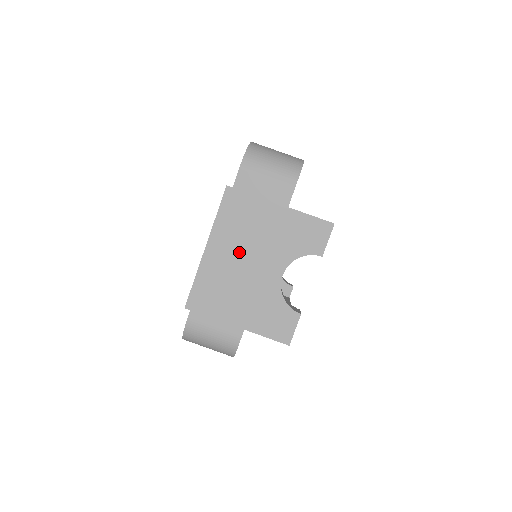
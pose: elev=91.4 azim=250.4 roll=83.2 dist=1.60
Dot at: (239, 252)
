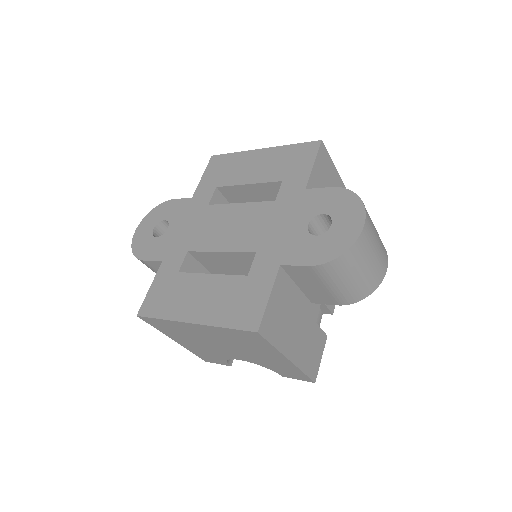
Dot at: (219, 341)
